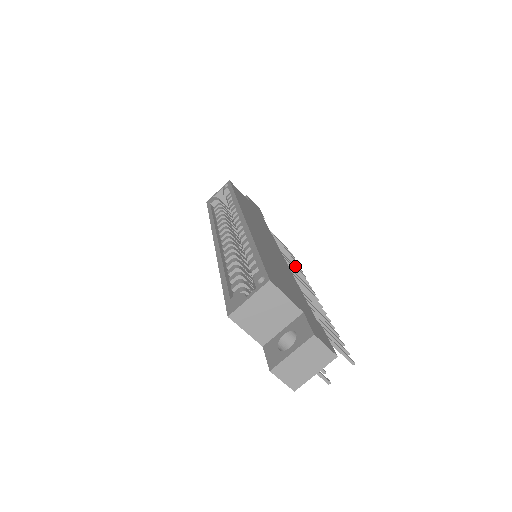
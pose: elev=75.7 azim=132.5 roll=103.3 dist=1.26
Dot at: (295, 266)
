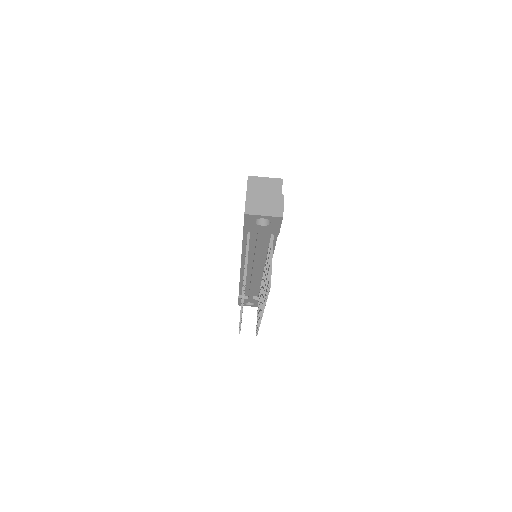
Dot at: occluded
